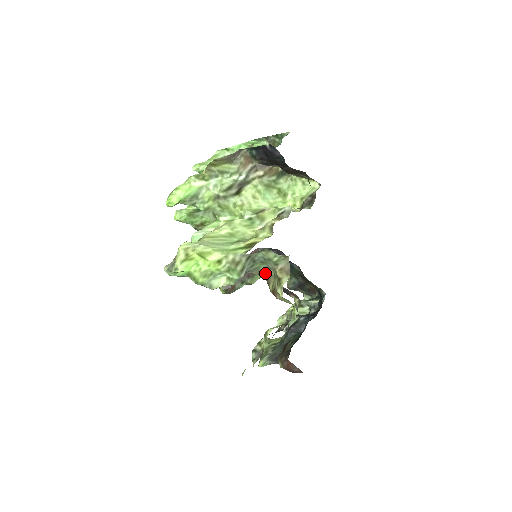
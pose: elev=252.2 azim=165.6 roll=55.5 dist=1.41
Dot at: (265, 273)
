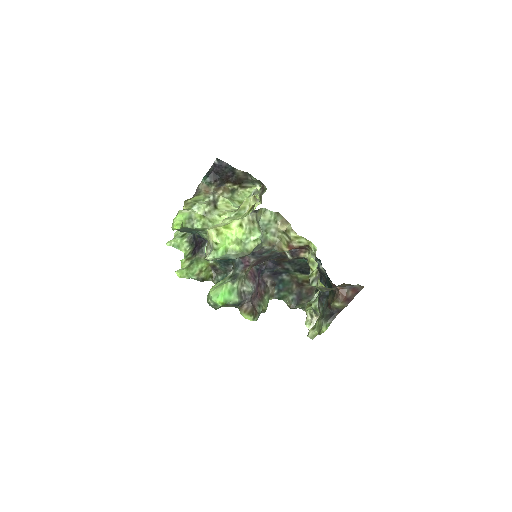
Dot at: (273, 243)
